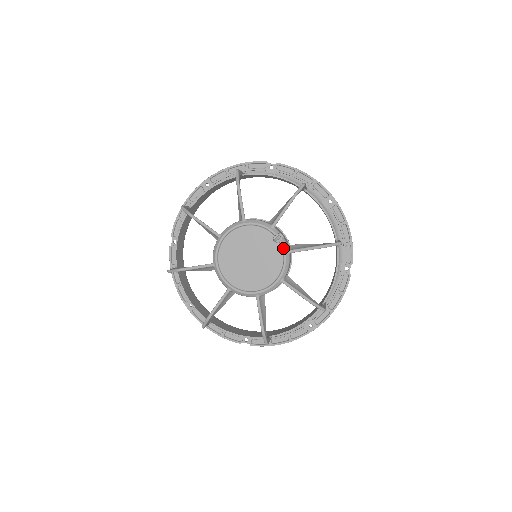
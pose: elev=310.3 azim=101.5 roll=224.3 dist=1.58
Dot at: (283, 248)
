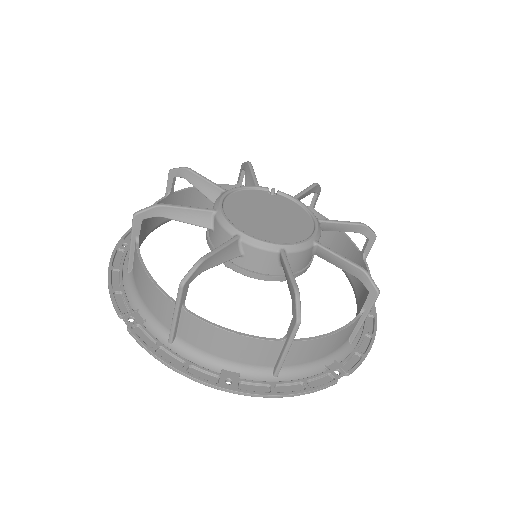
Dot at: (287, 195)
